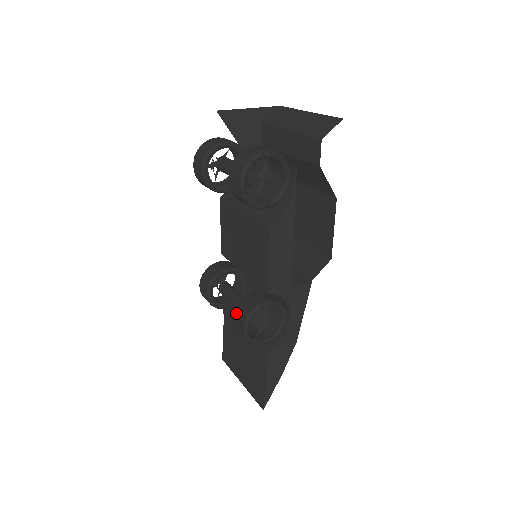
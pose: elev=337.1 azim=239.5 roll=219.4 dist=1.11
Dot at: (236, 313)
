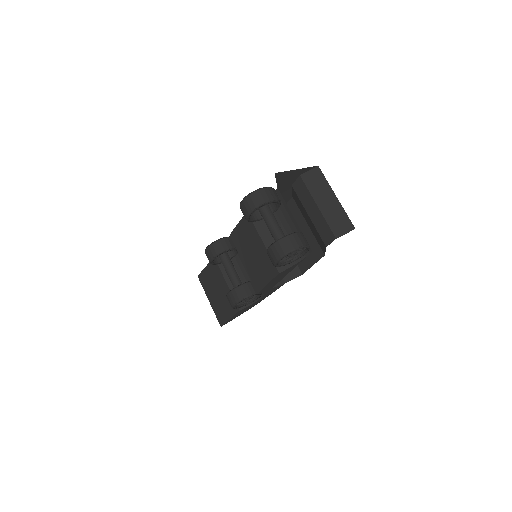
Dot at: (232, 292)
